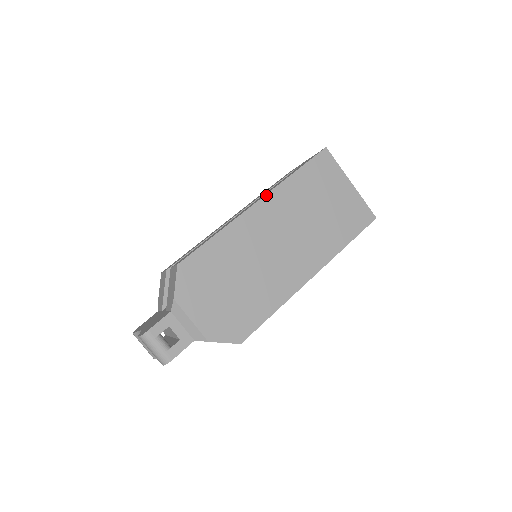
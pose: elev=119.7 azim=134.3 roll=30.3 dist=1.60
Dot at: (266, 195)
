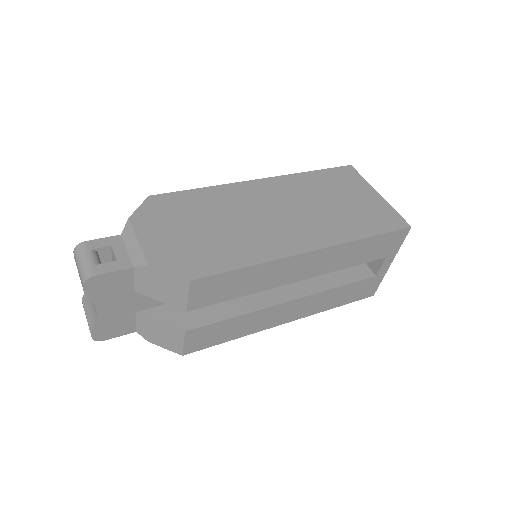
Dot at: (272, 177)
